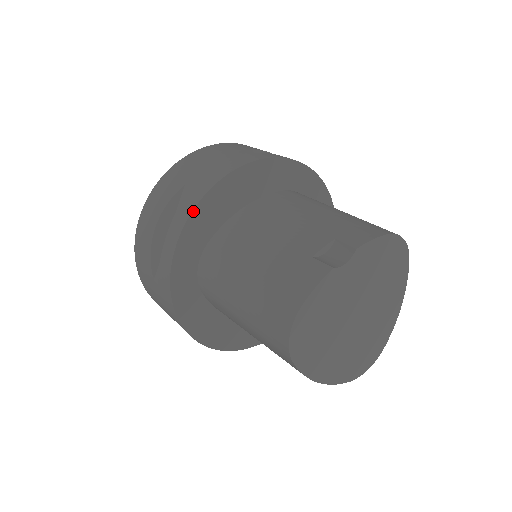
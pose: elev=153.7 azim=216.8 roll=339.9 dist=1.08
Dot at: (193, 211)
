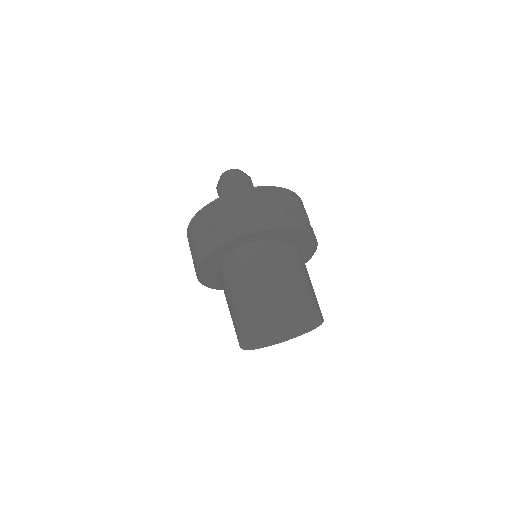
Dot at: (201, 283)
